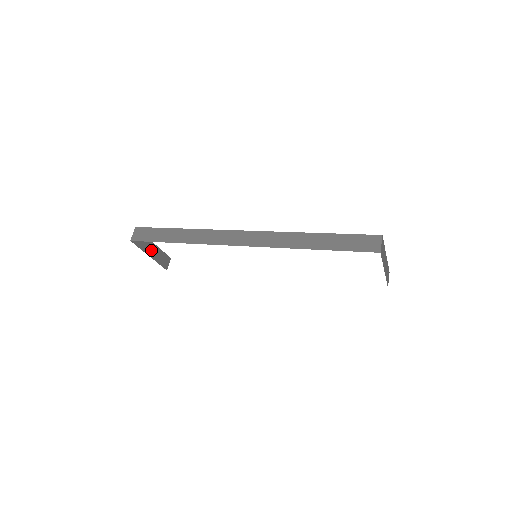
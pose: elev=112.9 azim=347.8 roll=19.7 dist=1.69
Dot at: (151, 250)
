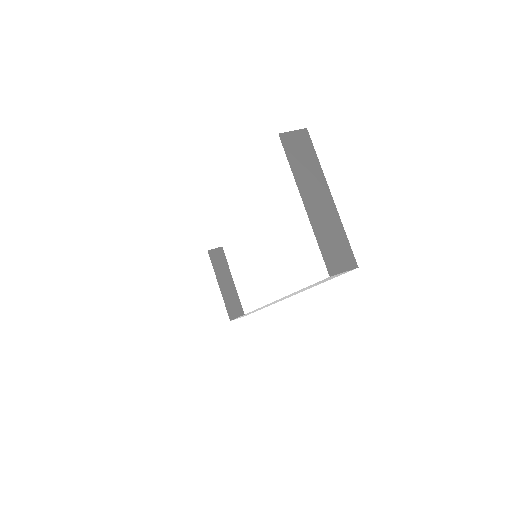
Dot at: (225, 282)
